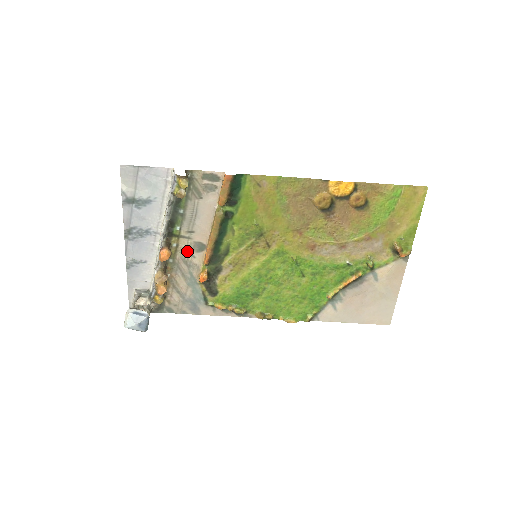
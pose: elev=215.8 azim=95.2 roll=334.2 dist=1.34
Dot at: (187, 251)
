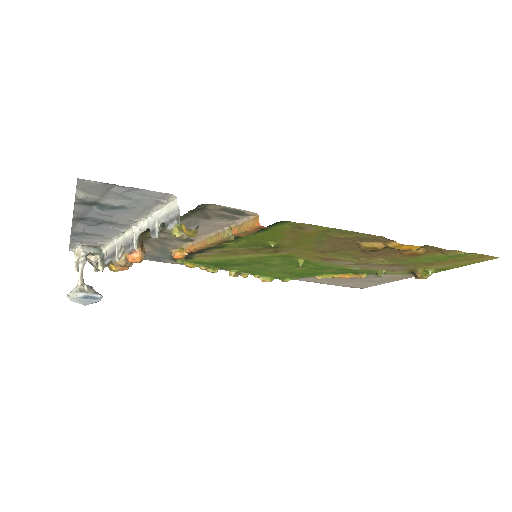
Dot at: (165, 238)
